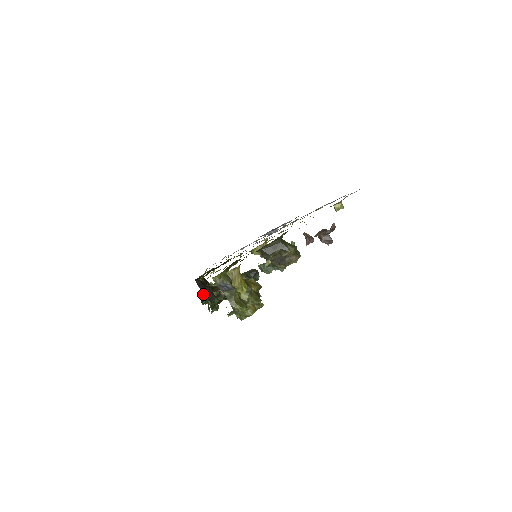
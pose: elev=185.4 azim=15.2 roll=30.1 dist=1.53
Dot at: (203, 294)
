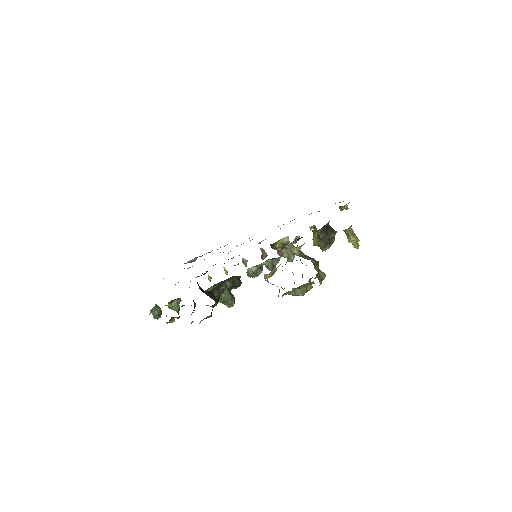
Dot at: (207, 295)
